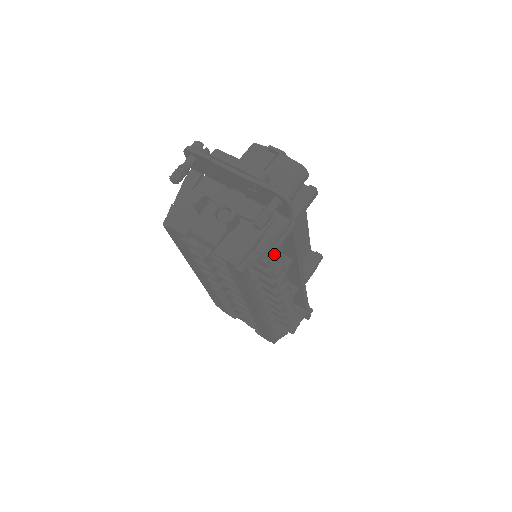
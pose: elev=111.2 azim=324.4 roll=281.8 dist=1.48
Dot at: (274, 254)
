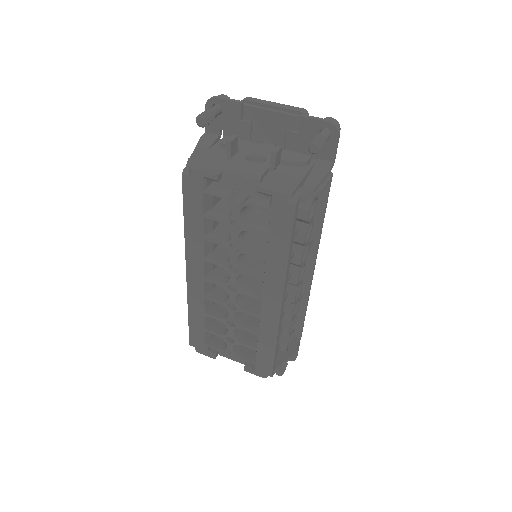
Dot at: occluded
